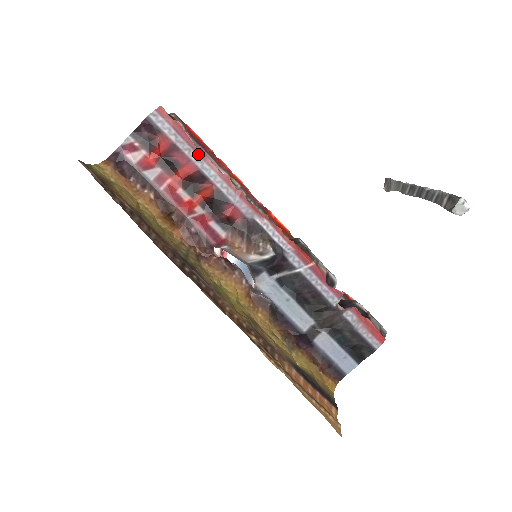
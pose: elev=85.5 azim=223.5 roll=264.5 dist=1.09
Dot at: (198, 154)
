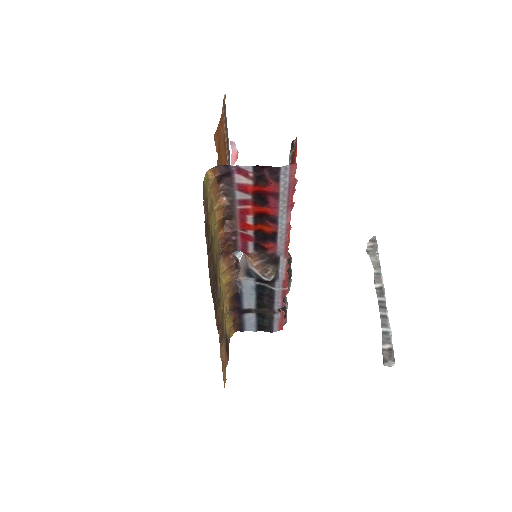
Dot at: (287, 207)
